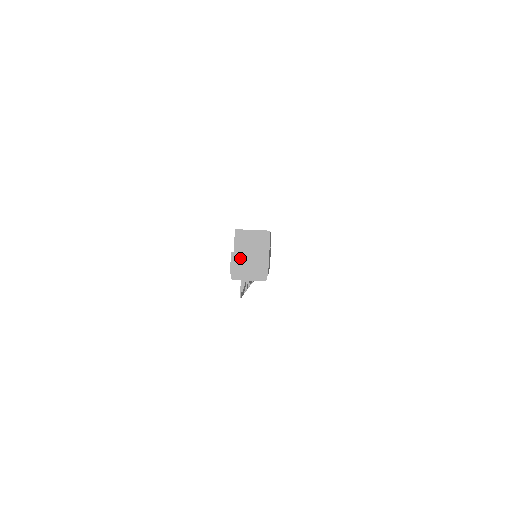
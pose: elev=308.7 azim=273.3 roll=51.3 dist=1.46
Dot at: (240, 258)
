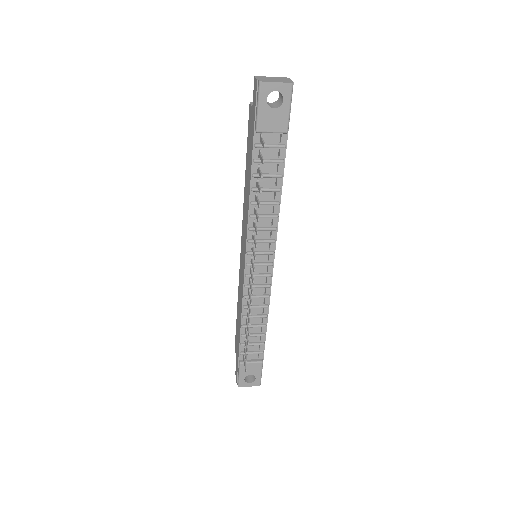
Dot at: (264, 77)
